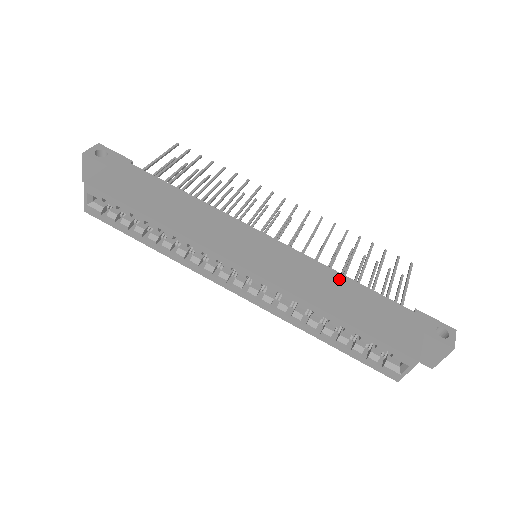
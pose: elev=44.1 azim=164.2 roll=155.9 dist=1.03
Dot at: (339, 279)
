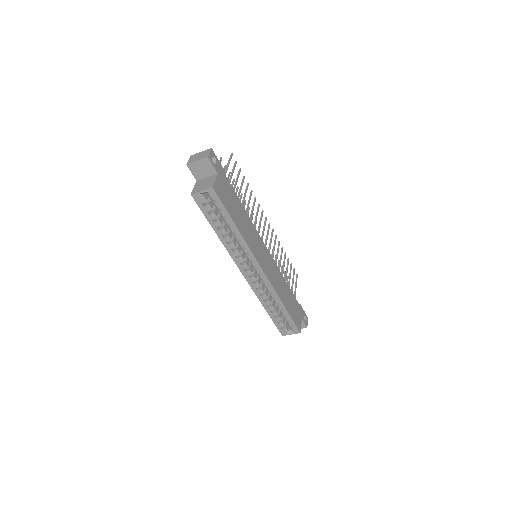
Dot at: (285, 283)
